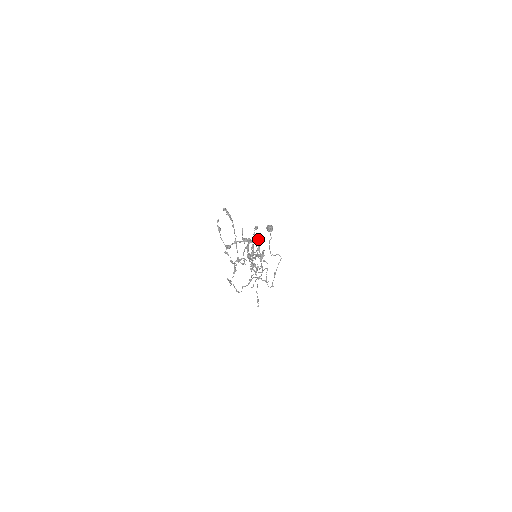
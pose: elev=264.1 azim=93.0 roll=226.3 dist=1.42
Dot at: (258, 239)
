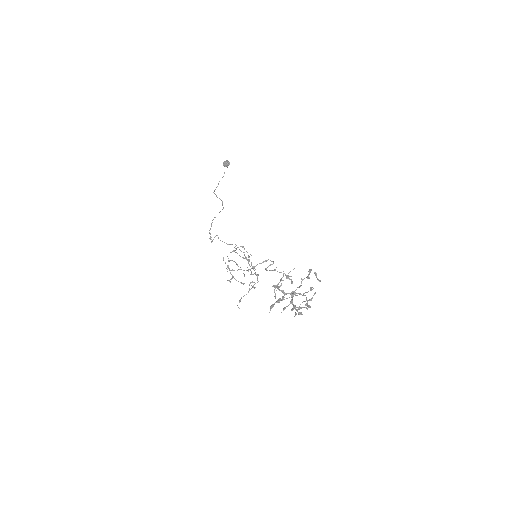
Dot at: occluded
